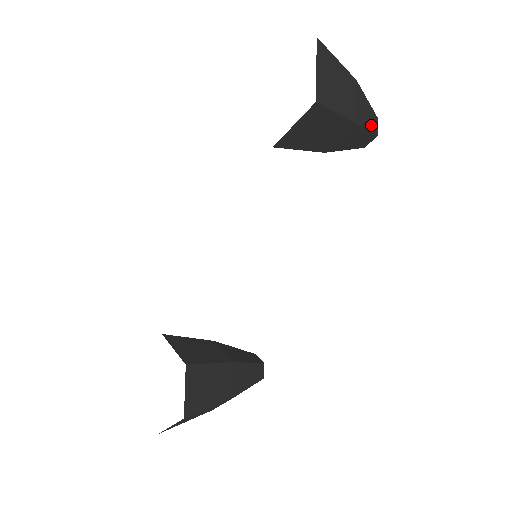
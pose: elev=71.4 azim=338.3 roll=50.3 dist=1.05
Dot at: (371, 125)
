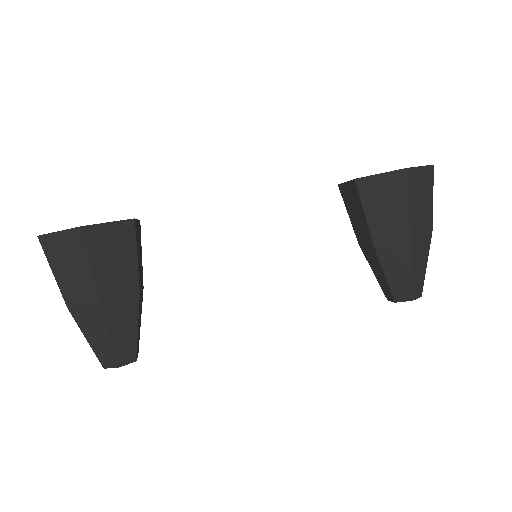
Dot at: (416, 279)
